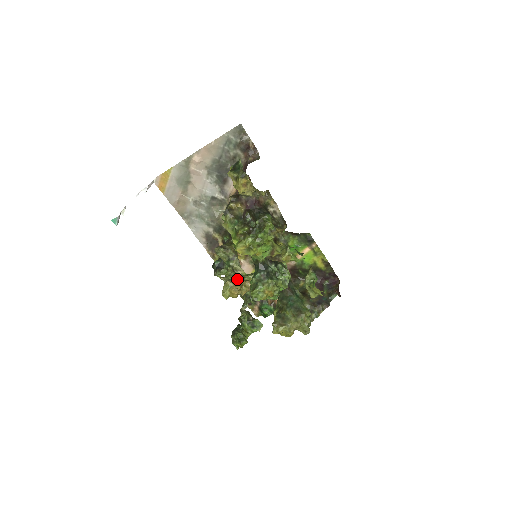
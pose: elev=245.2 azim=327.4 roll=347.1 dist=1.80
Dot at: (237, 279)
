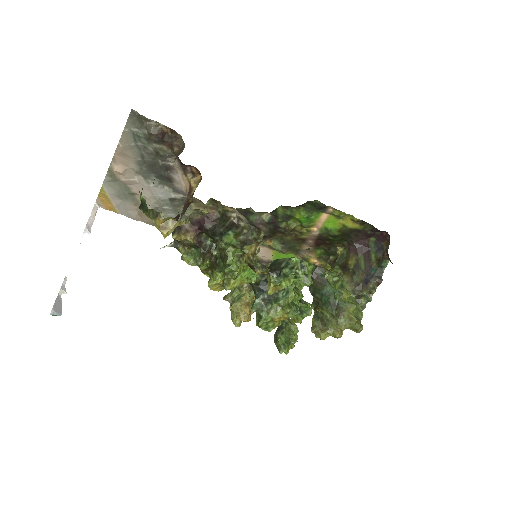
Dot at: (244, 295)
